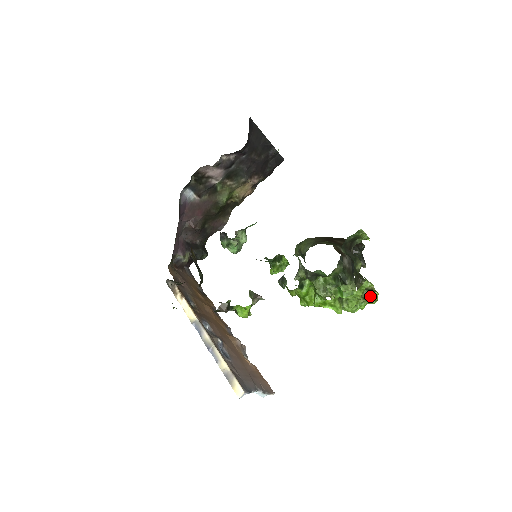
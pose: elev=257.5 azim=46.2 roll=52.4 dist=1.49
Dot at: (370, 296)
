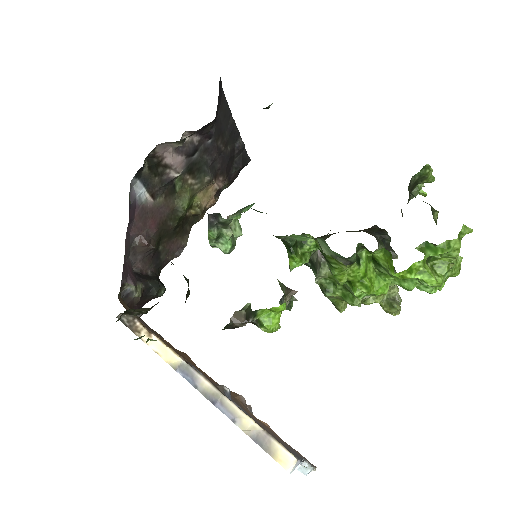
Dot at: (454, 261)
